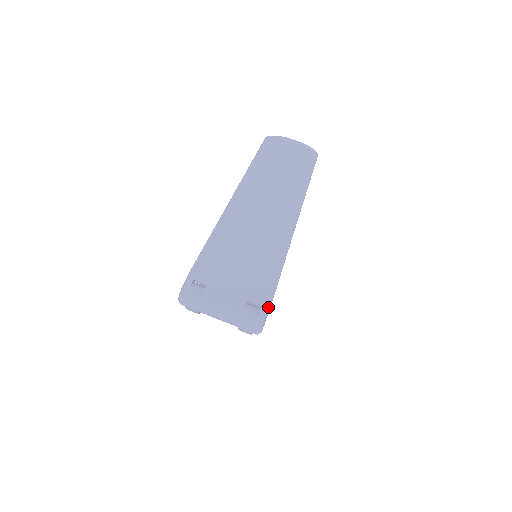
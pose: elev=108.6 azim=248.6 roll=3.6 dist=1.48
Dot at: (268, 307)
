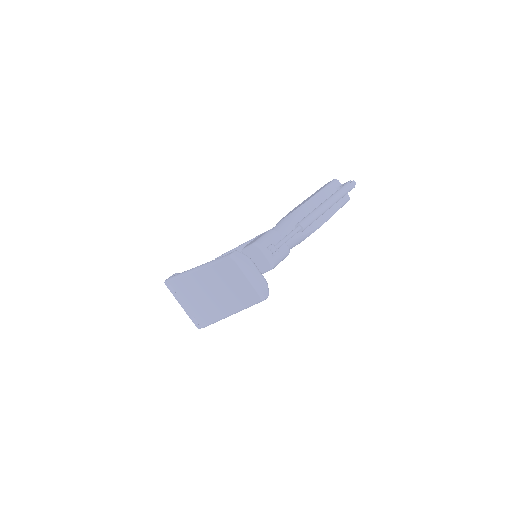
Dot at: (202, 327)
